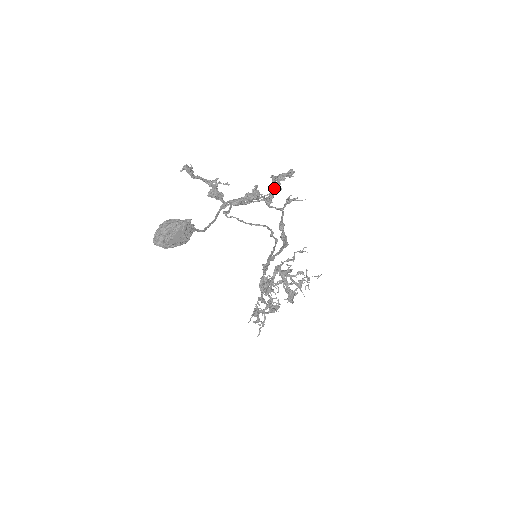
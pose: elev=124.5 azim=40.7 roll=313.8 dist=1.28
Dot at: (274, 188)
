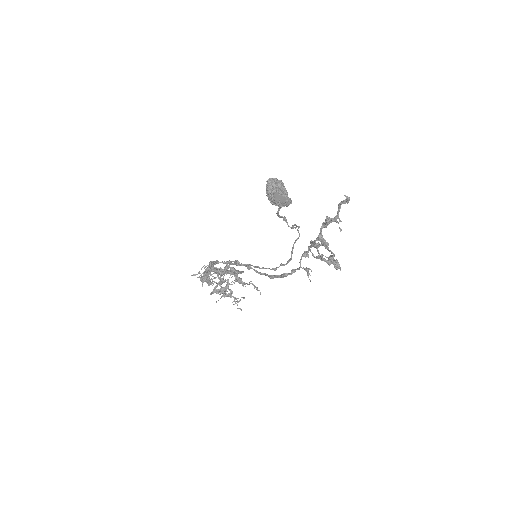
Dot at: (330, 260)
